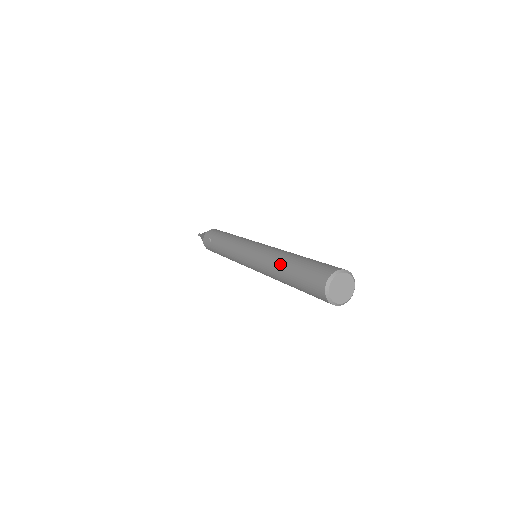
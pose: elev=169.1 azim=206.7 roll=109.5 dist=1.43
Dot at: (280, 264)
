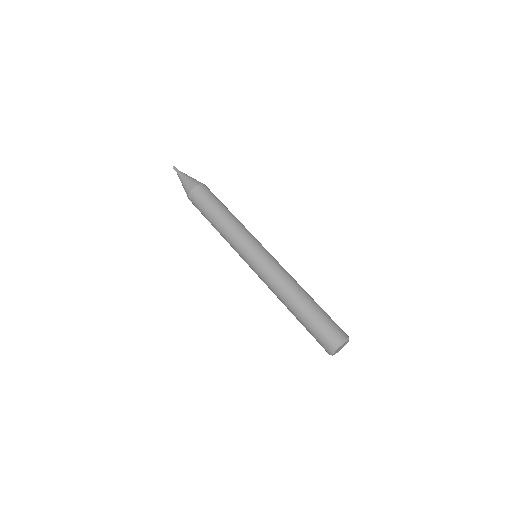
Dot at: (287, 308)
